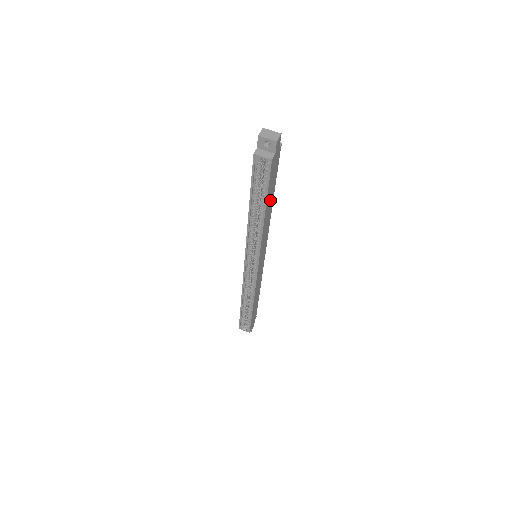
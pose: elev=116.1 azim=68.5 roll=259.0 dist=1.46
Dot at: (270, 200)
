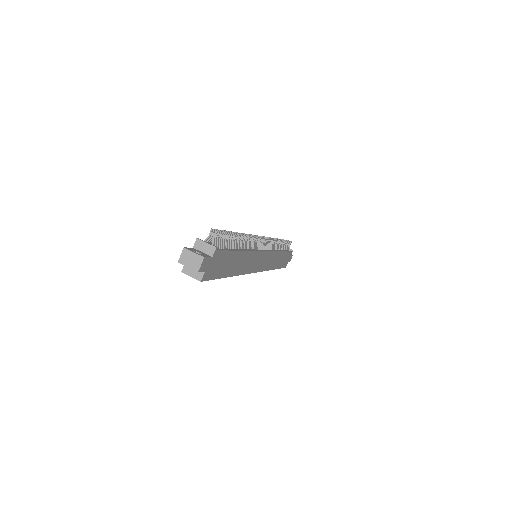
Dot at: (234, 262)
